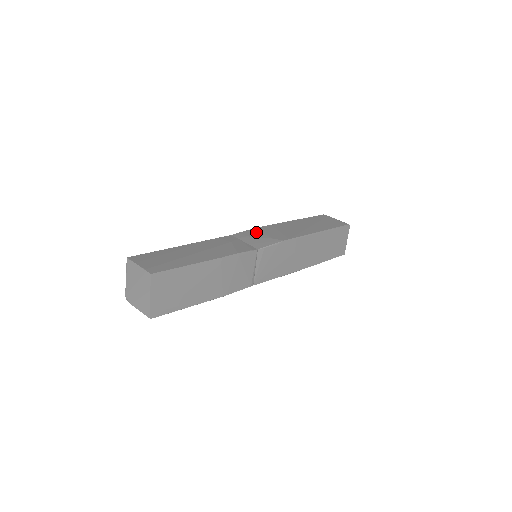
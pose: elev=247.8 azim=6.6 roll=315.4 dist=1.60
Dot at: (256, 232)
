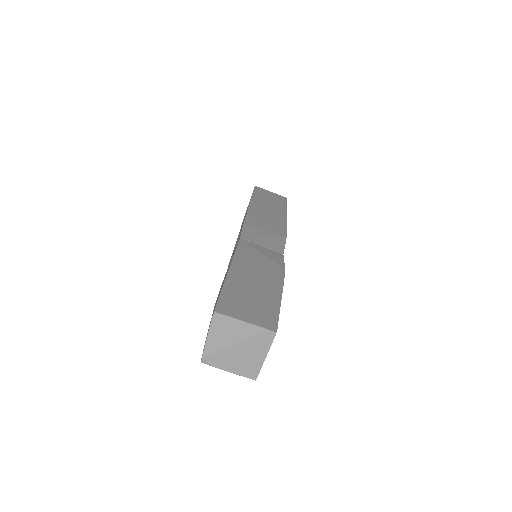
Dot at: (254, 228)
